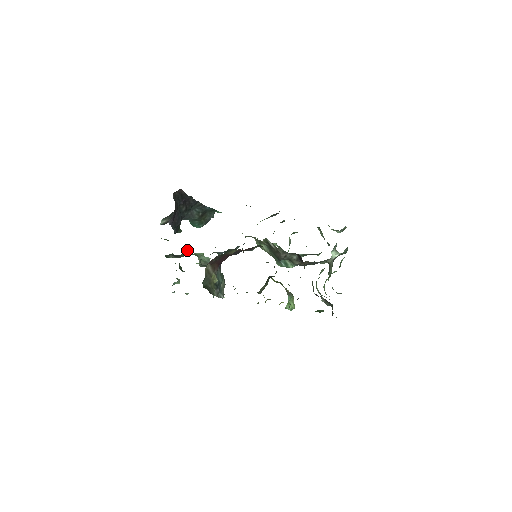
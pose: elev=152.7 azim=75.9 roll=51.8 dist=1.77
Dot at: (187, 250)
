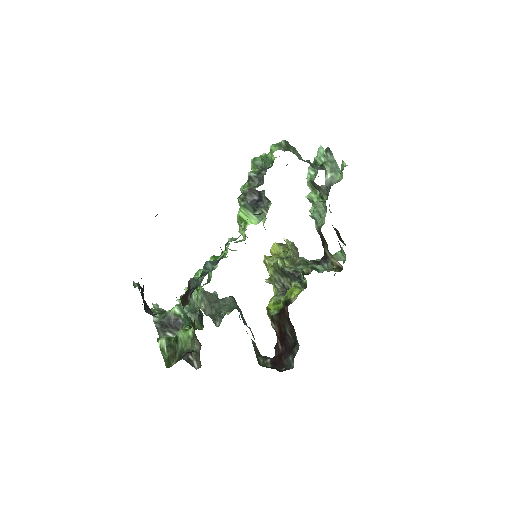
Dot at: occluded
